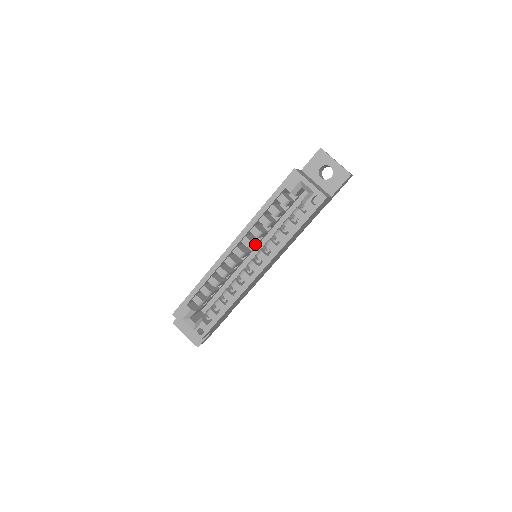
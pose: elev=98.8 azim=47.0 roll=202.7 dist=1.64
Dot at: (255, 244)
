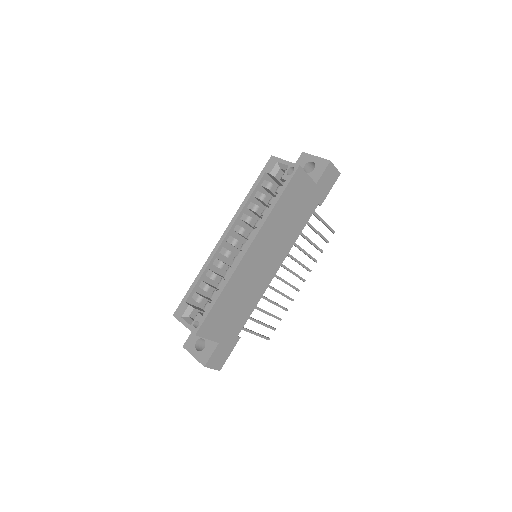
Dot at: occluded
